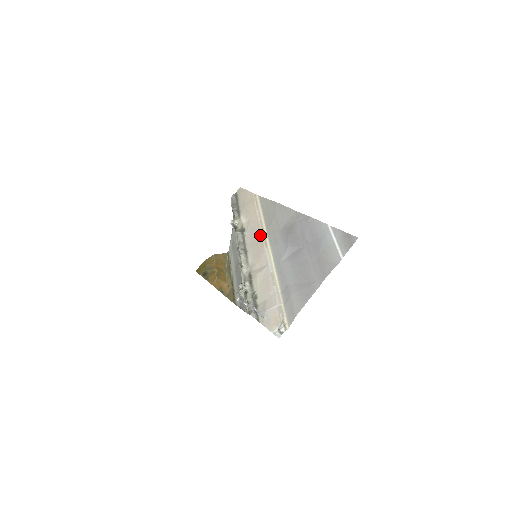
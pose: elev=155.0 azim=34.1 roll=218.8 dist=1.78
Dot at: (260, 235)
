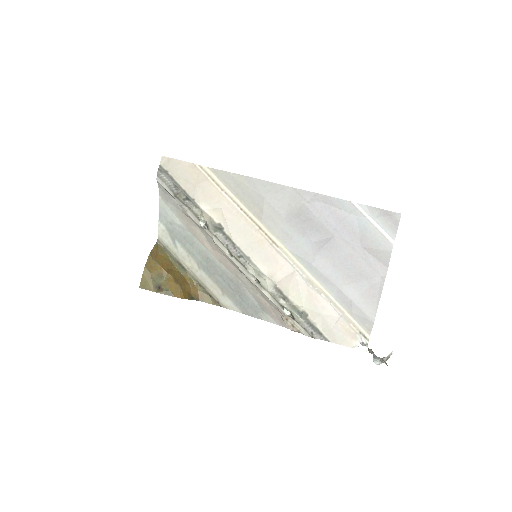
Dot at: (256, 231)
